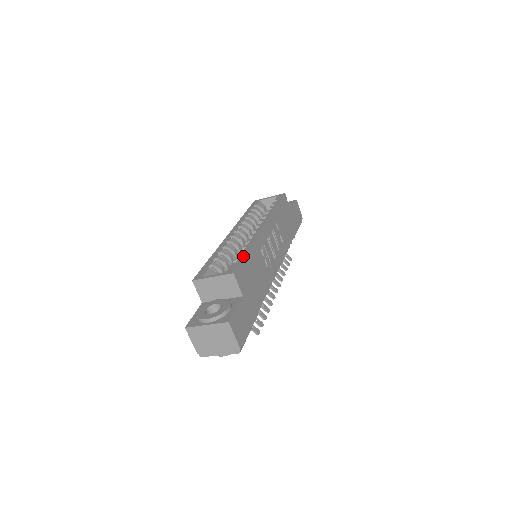
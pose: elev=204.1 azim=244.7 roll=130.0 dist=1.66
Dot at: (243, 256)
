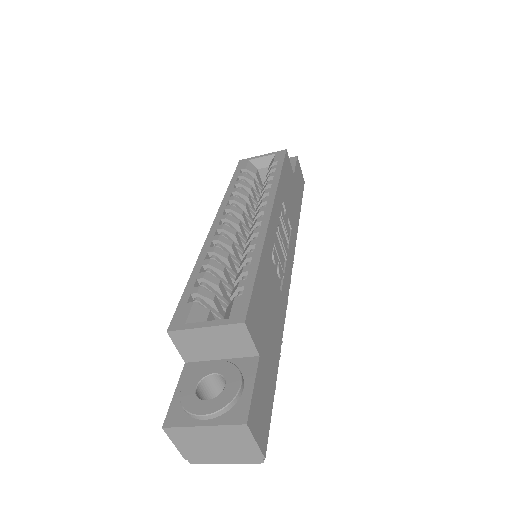
Dot at: (252, 280)
